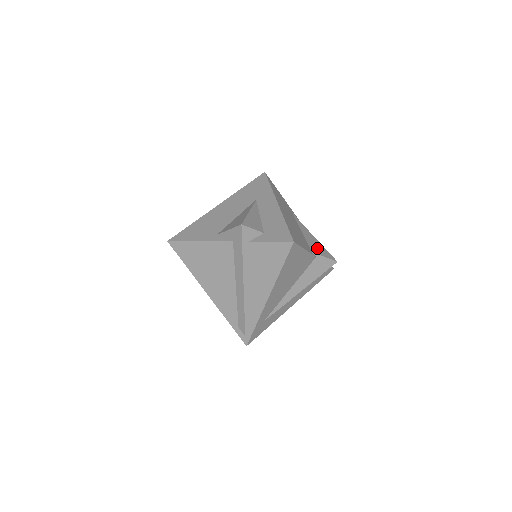
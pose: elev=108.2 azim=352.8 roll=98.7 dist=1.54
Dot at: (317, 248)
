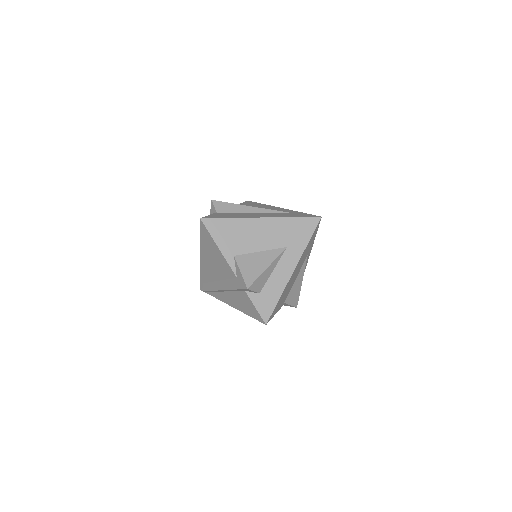
Dot at: (293, 296)
